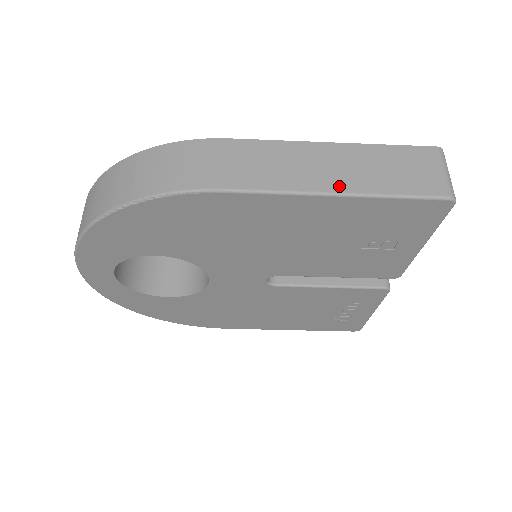
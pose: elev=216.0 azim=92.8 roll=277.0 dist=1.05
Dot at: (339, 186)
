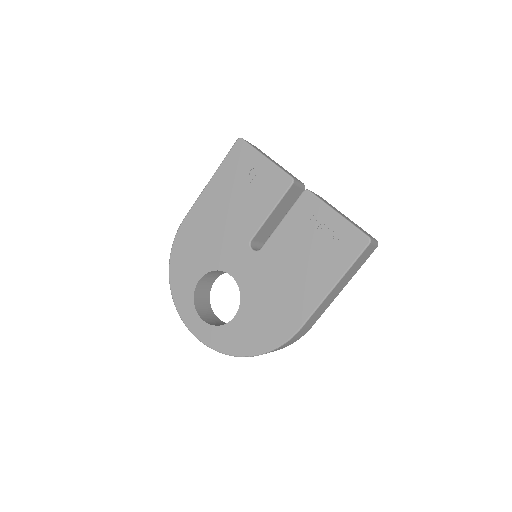
Dot at: occluded
